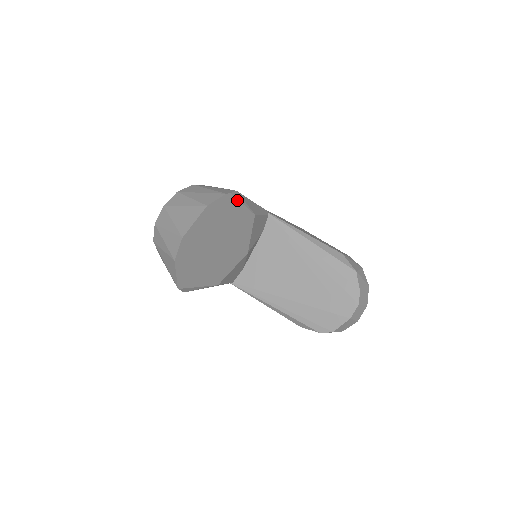
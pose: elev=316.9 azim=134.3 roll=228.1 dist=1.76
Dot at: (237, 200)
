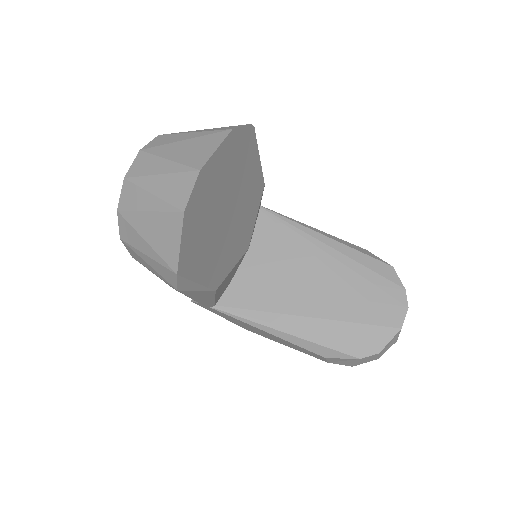
Dot at: (256, 145)
